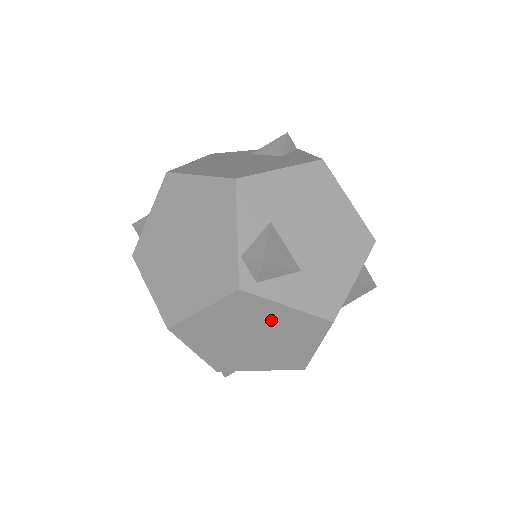
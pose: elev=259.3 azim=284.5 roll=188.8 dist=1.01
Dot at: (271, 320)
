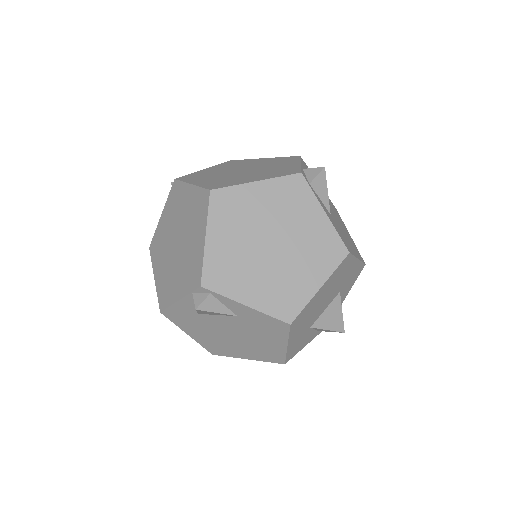
Dot at: (303, 224)
